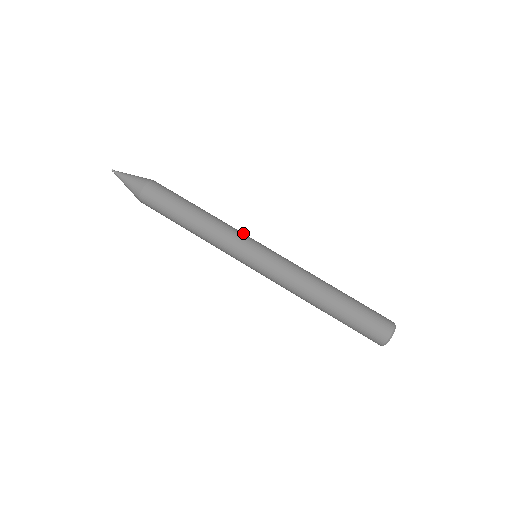
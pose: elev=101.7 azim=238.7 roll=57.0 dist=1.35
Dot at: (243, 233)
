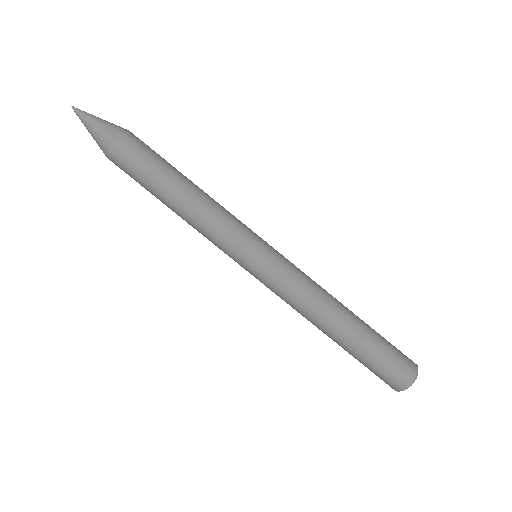
Dot at: (240, 226)
